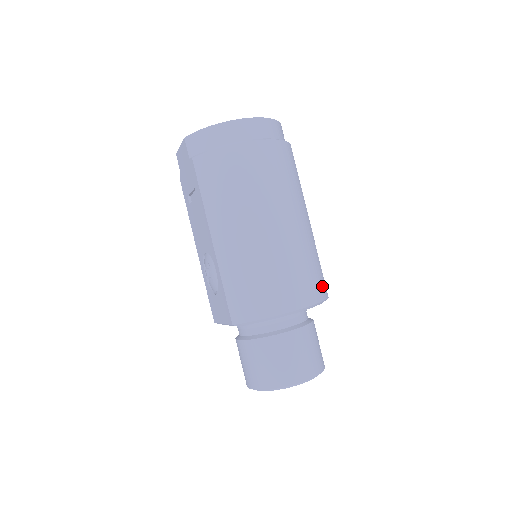
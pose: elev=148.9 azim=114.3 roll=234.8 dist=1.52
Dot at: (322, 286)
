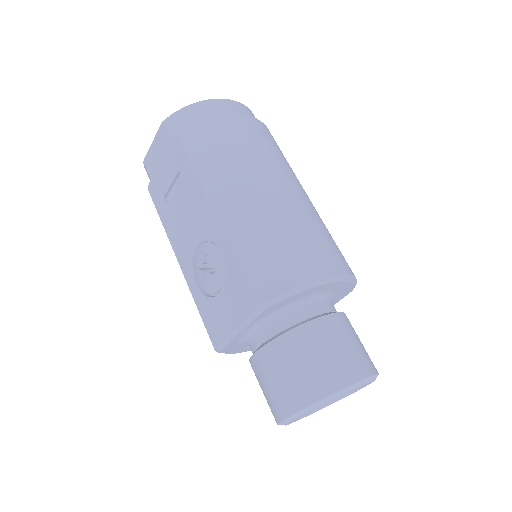
Dot at: occluded
